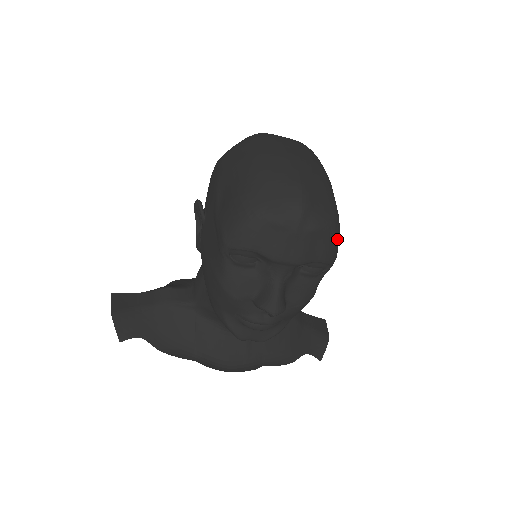
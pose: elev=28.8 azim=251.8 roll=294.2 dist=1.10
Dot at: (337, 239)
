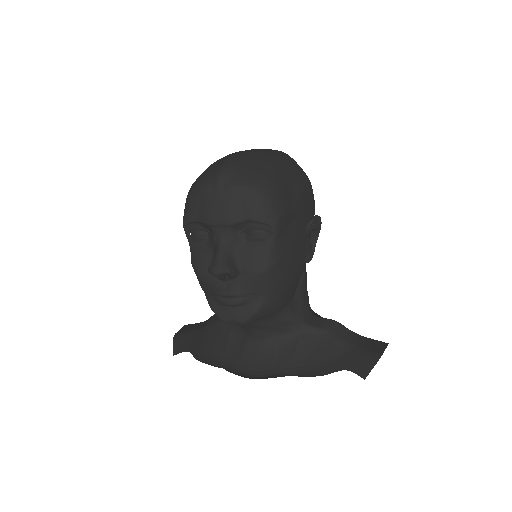
Dot at: (267, 198)
